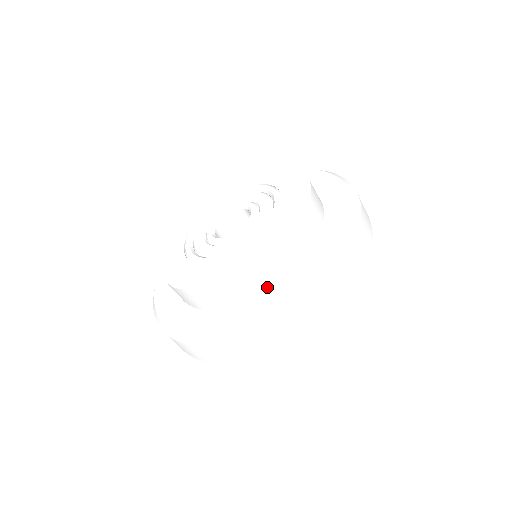
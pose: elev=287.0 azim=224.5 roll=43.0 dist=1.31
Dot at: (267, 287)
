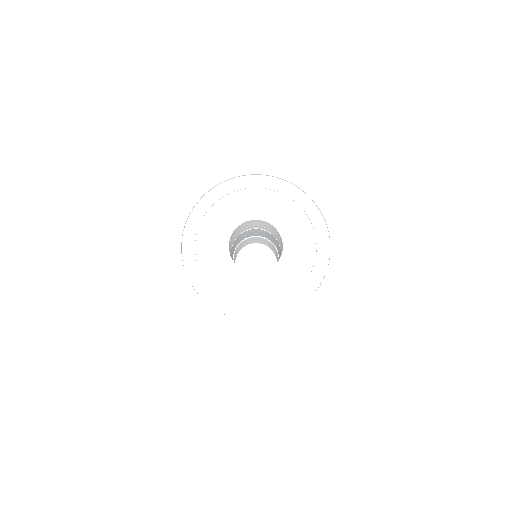
Dot at: occluded
